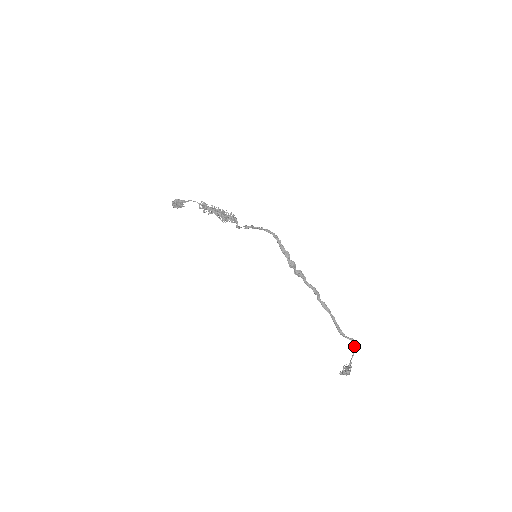
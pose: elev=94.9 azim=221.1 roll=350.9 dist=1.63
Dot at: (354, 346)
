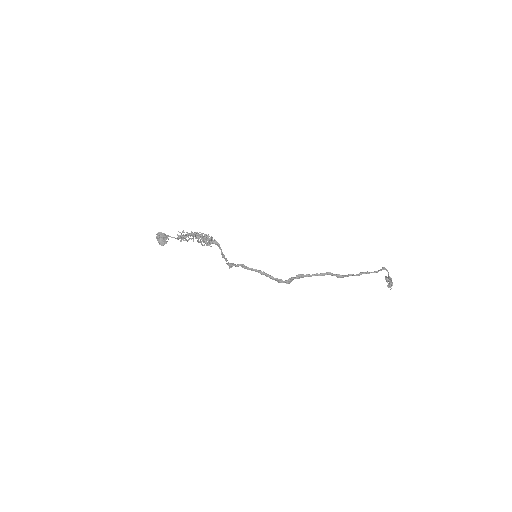
Dot at: occluded
